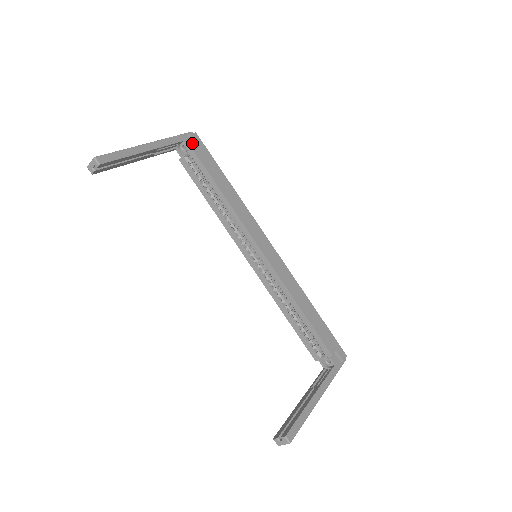
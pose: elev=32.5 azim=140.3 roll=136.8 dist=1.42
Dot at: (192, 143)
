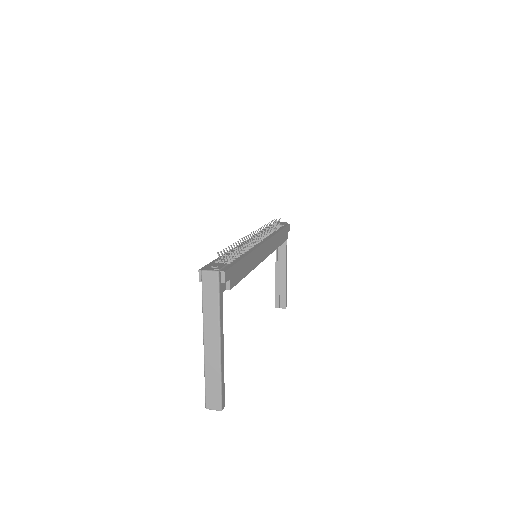
Dot at: occluded
